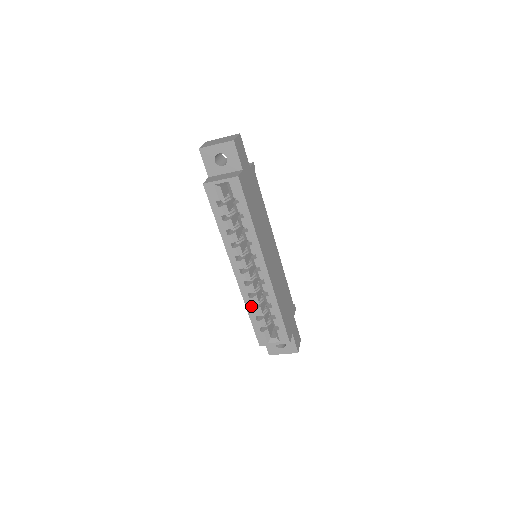
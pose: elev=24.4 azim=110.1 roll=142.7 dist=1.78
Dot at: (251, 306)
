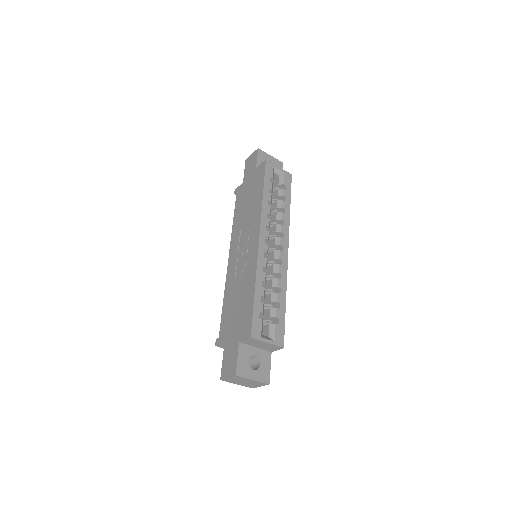
Dot at: (261, 281)
